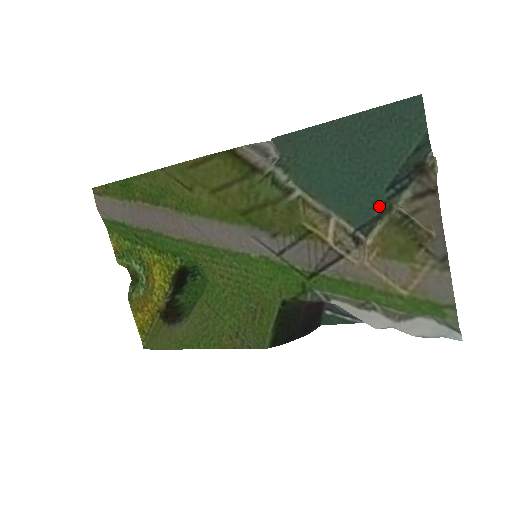
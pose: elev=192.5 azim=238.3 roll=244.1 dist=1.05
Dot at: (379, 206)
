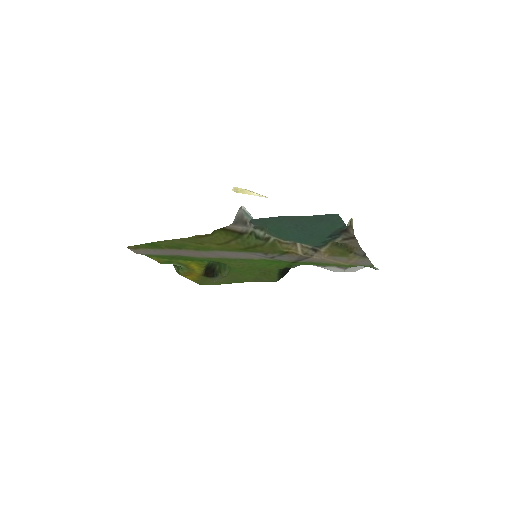
Dot at: (324, 242)
